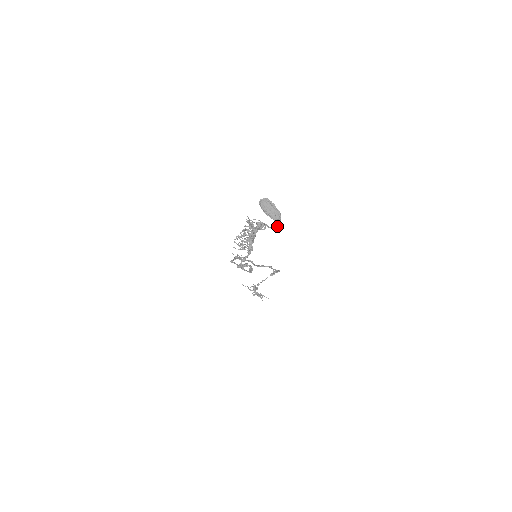
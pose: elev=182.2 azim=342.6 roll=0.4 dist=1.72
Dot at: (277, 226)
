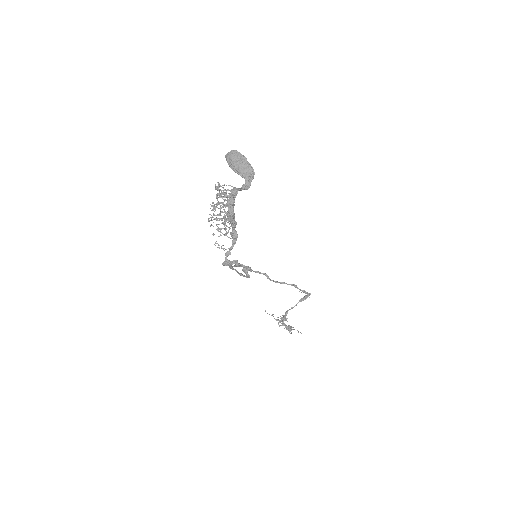
Dot at: (247, 185)
